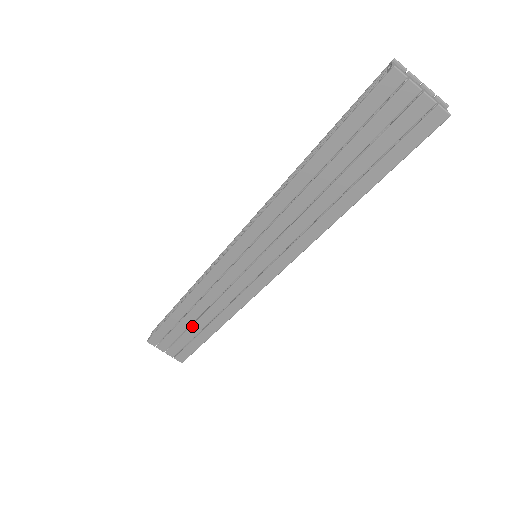
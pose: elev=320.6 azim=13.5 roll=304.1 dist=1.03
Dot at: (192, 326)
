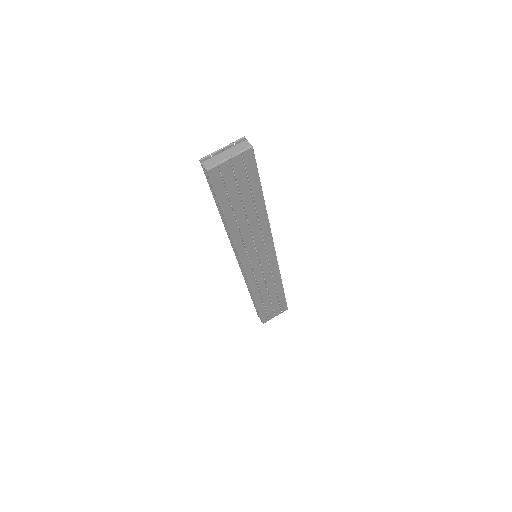
Dot at: (271, 299)
